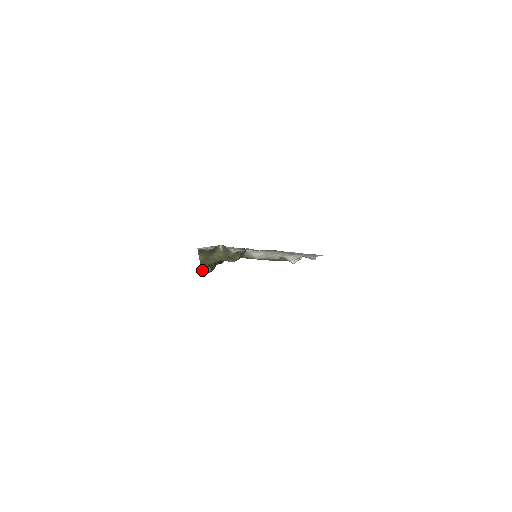
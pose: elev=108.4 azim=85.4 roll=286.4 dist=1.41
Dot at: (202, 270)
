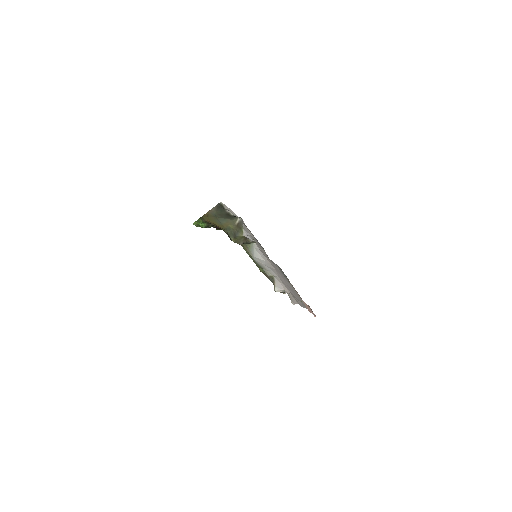
Dot at: (198, 219)
